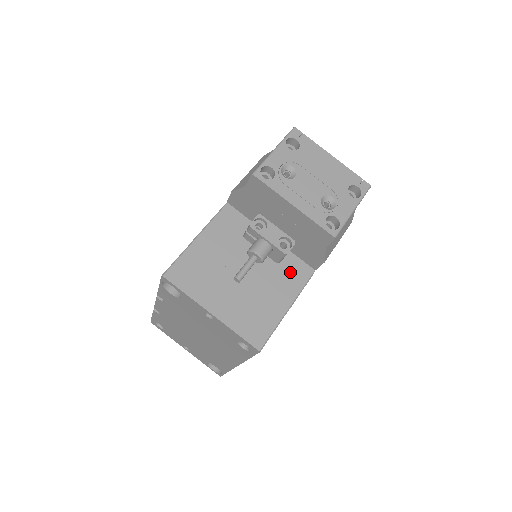
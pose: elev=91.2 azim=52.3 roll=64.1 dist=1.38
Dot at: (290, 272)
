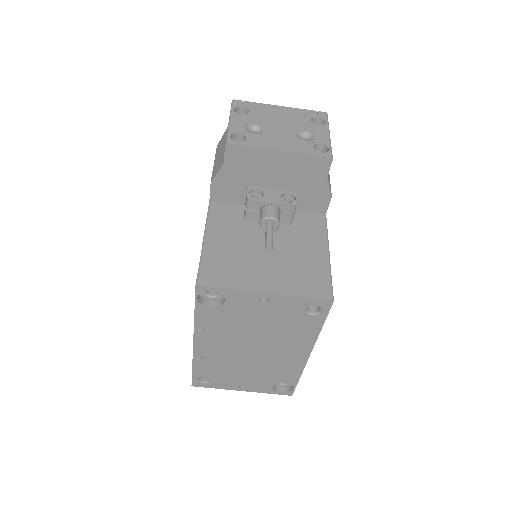
Dot at: (306, 226)
